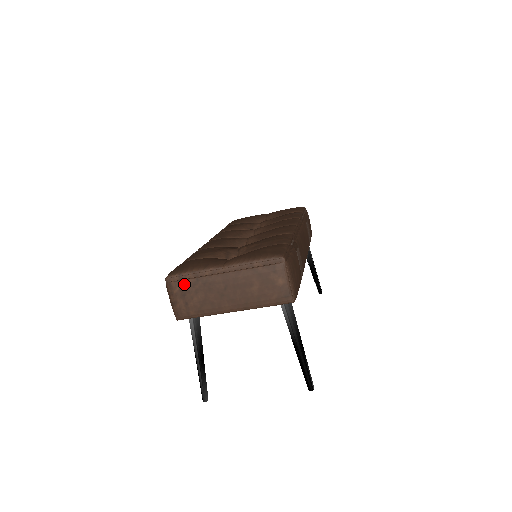
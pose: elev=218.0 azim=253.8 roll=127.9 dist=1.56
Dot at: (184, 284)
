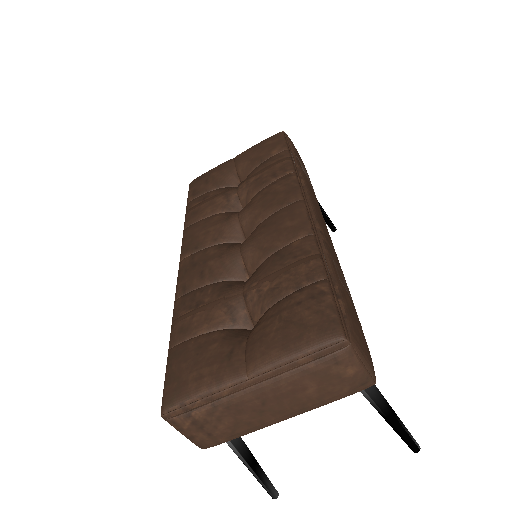
Dot at: (195, 416)
